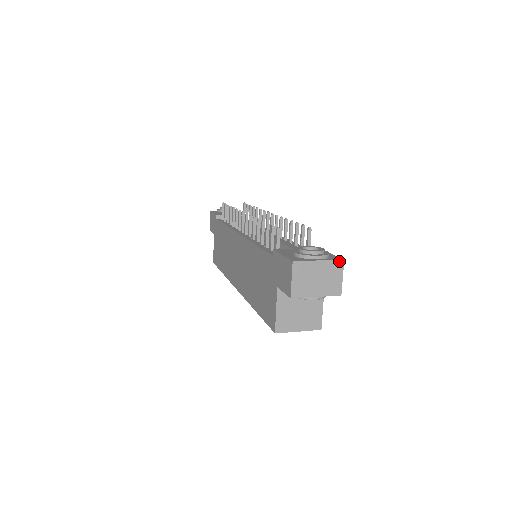
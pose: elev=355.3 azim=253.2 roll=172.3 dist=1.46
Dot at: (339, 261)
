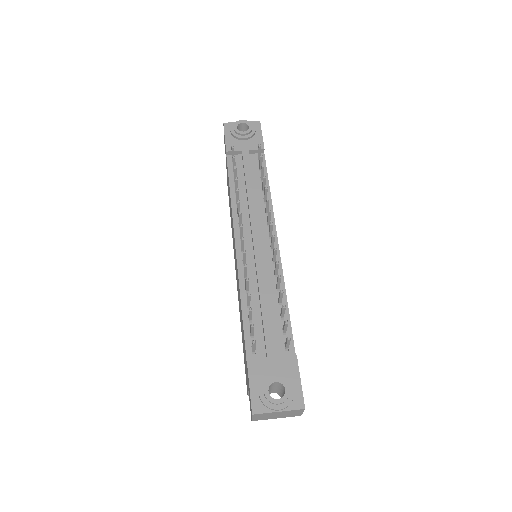
Dot at: (300, 410)
